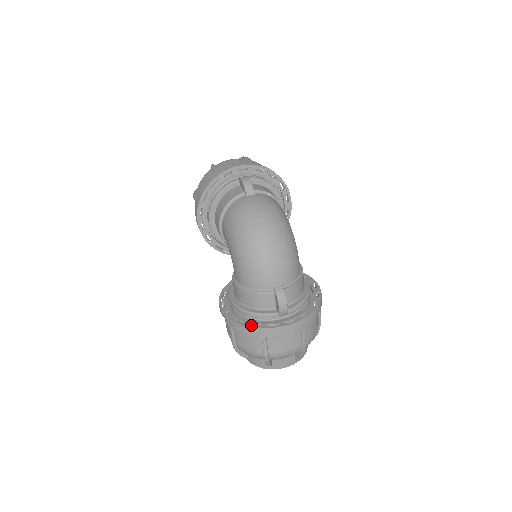
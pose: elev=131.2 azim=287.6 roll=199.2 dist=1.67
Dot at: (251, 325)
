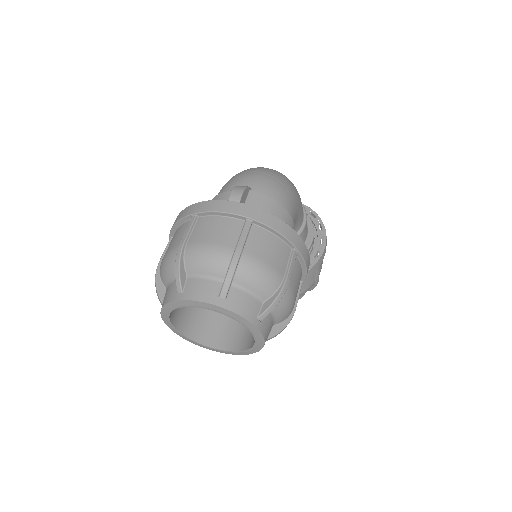
Dot at: occluded
